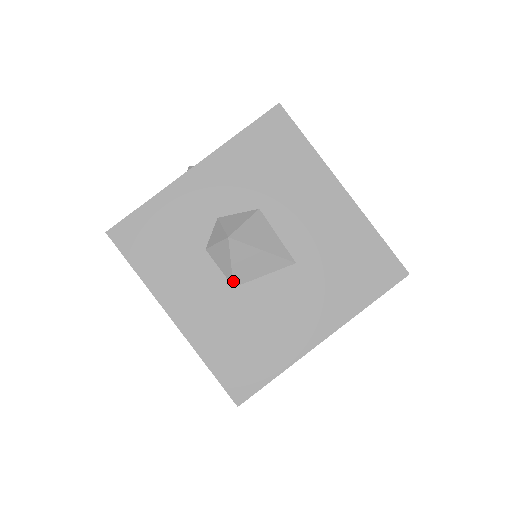
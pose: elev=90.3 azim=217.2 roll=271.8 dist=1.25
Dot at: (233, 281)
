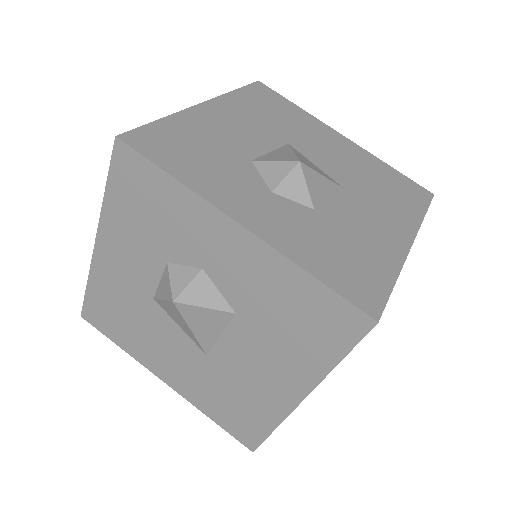
Dot at: (156, 299)
